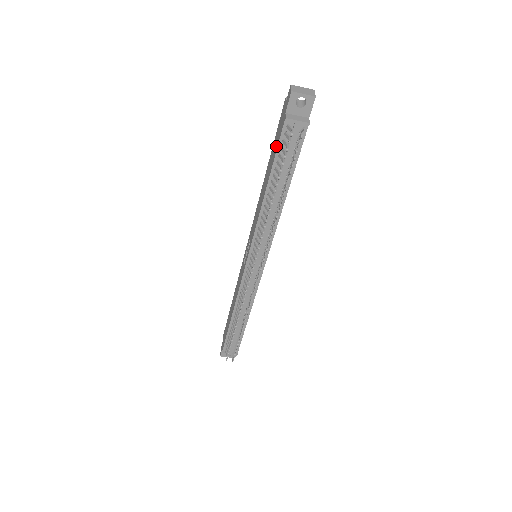
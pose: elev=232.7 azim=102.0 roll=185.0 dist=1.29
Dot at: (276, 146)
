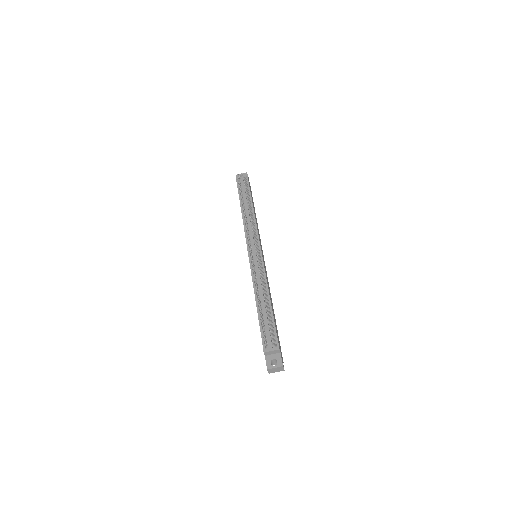
Dot at: occluded
